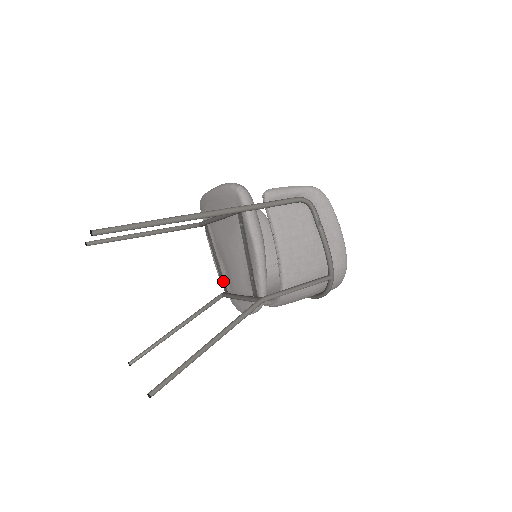
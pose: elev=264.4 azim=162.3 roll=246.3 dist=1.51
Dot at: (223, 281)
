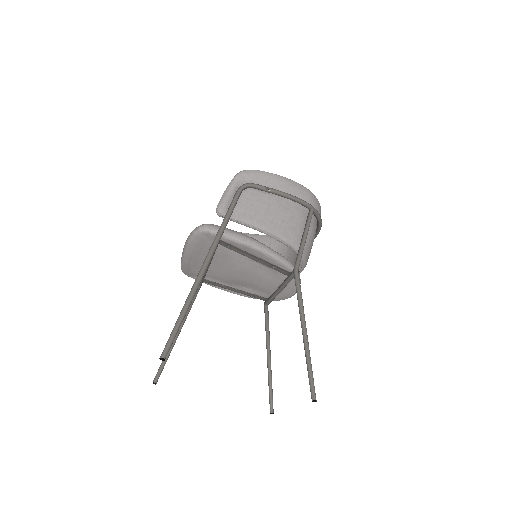
Dot at: (256, 296)
